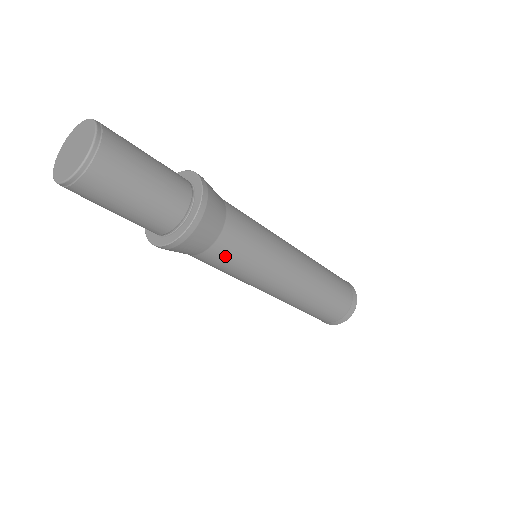
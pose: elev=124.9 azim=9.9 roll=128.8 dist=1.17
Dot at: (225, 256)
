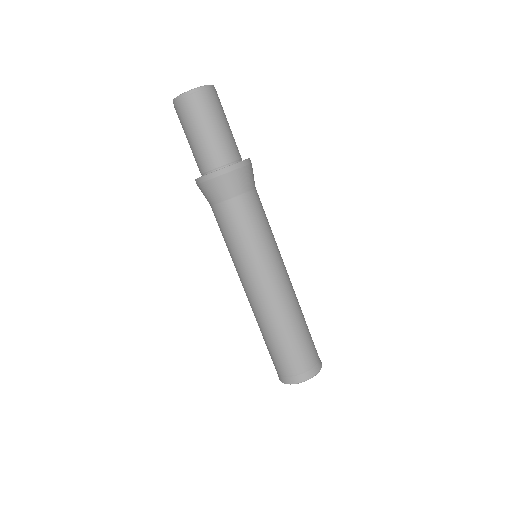
Dot at: (237, 215)
